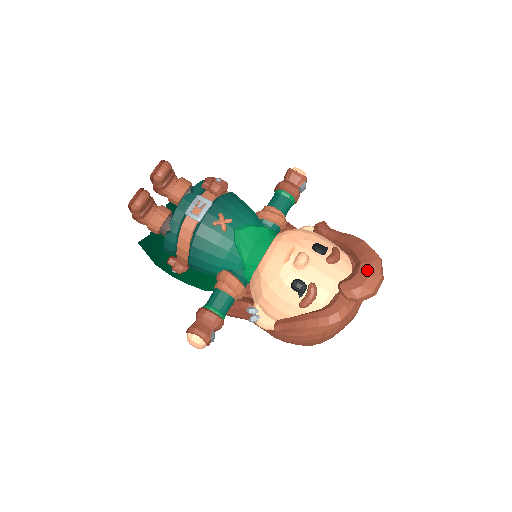
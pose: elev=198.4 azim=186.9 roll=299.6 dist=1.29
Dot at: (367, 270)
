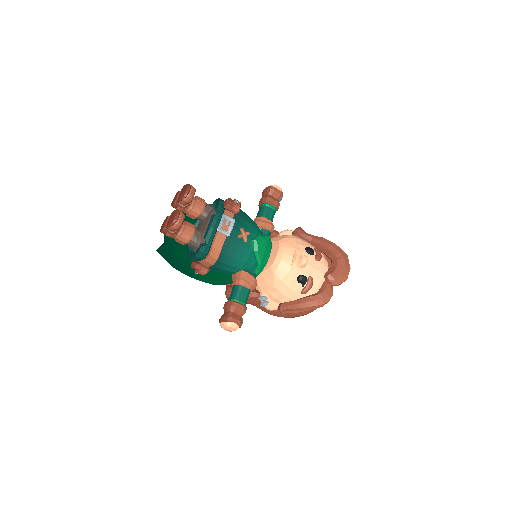
Dot at: (343, 264)
